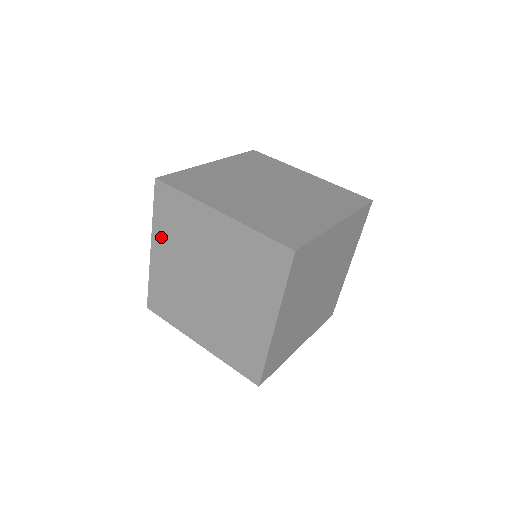
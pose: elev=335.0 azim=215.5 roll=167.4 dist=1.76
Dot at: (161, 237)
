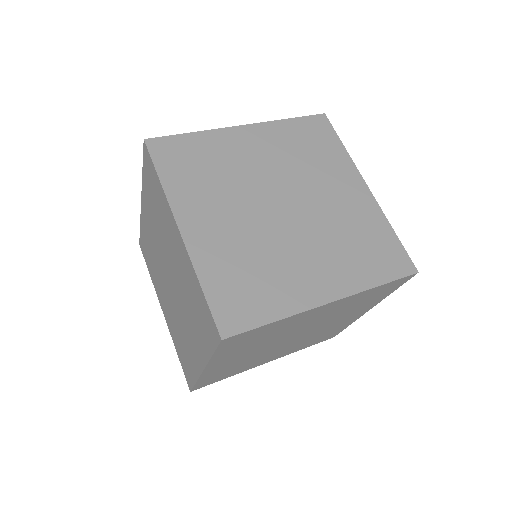
Dot at: (225, 358)
